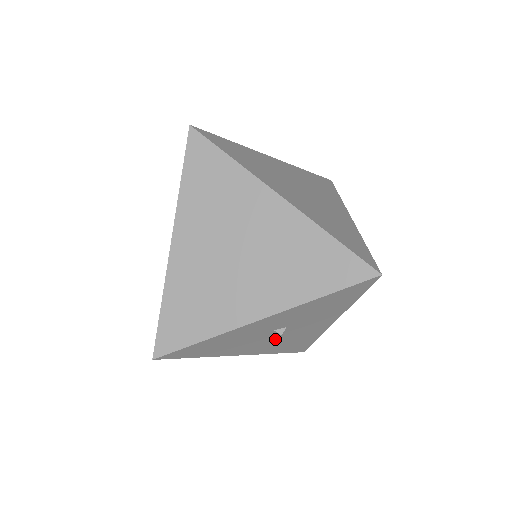
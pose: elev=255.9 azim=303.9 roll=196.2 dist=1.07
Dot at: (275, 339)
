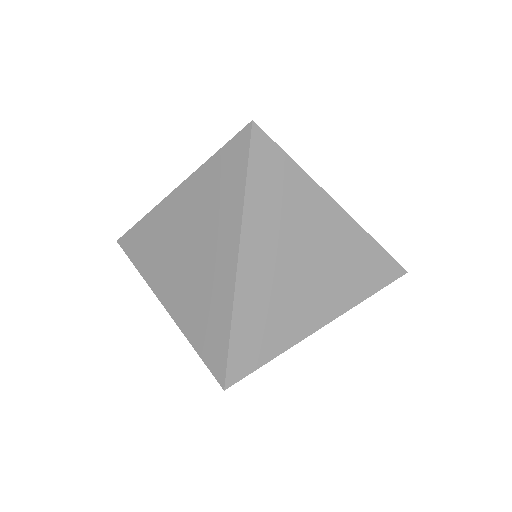
Dot at: occluded
